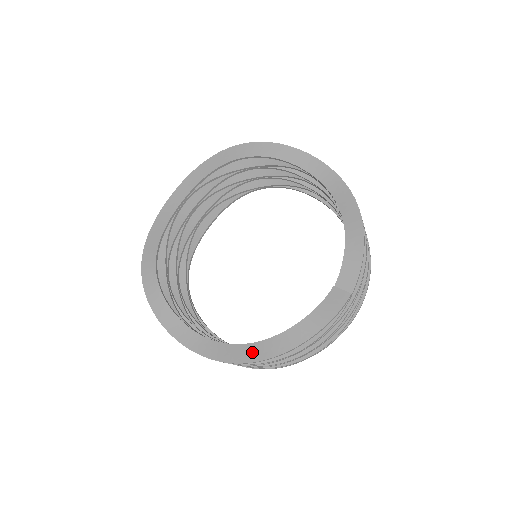
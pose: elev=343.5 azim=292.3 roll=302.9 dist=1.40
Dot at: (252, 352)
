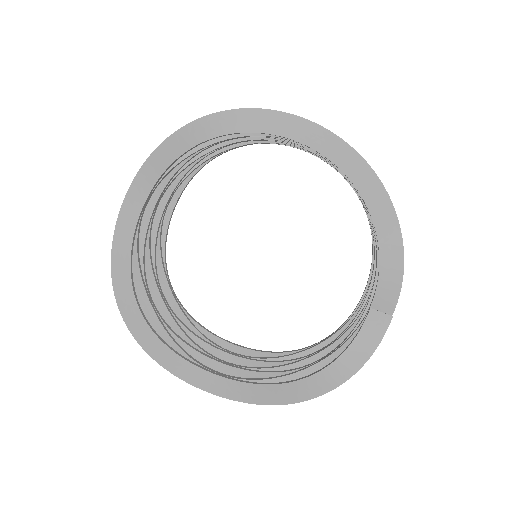
Dot at: (284, 394)
